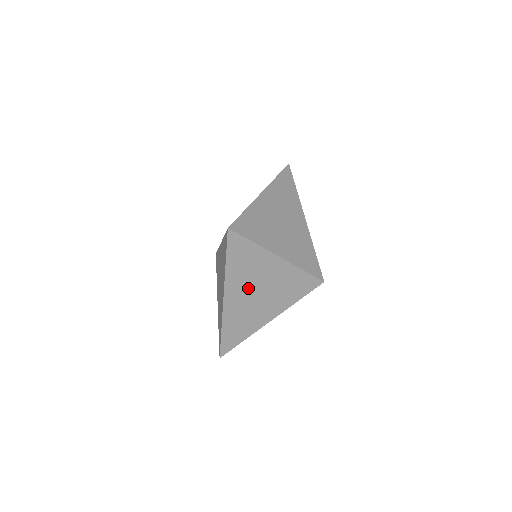
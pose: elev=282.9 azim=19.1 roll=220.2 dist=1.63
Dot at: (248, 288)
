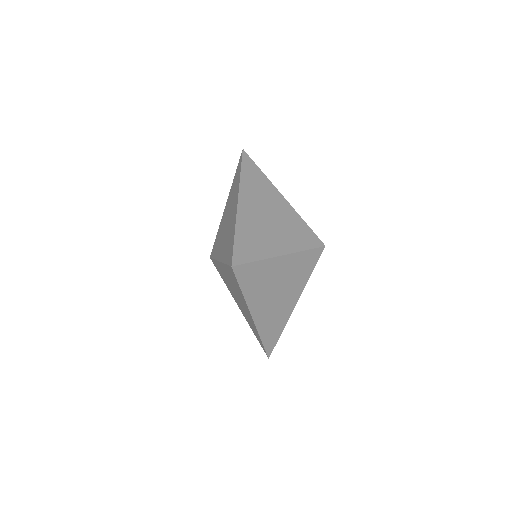
Dot at: (268, 296)
